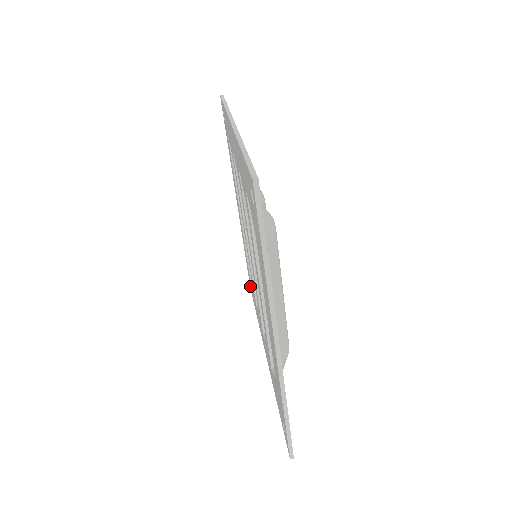
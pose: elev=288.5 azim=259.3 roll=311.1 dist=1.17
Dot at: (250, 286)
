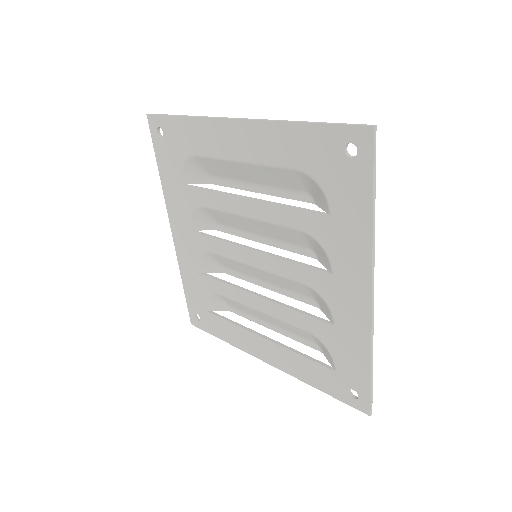
Dot at: (358, 403)
